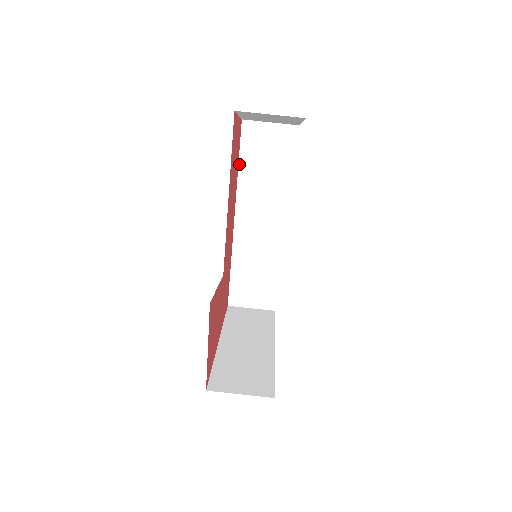
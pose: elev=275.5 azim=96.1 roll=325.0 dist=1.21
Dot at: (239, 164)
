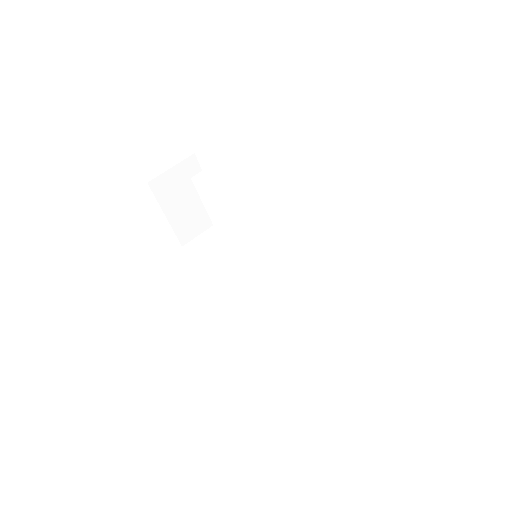
Dot at: (205, 271)
